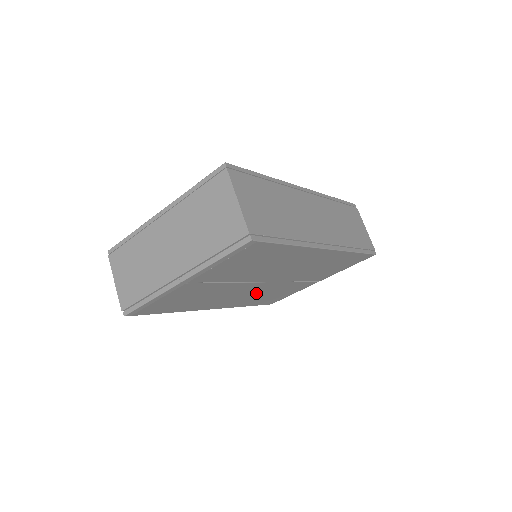
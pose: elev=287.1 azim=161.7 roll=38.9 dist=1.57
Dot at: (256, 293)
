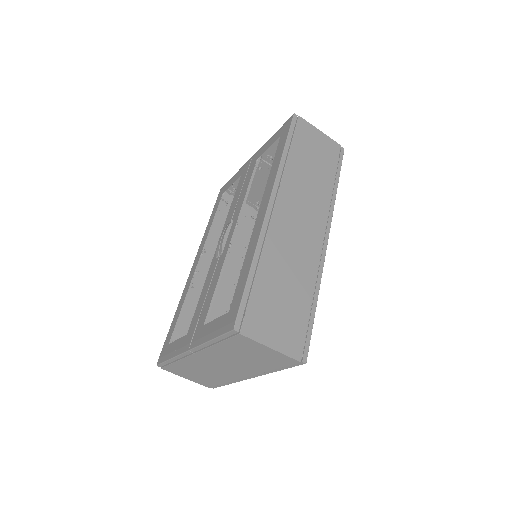
Dot at: occluded
